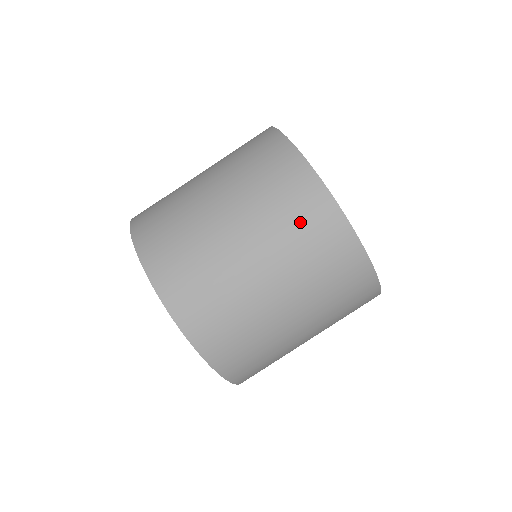
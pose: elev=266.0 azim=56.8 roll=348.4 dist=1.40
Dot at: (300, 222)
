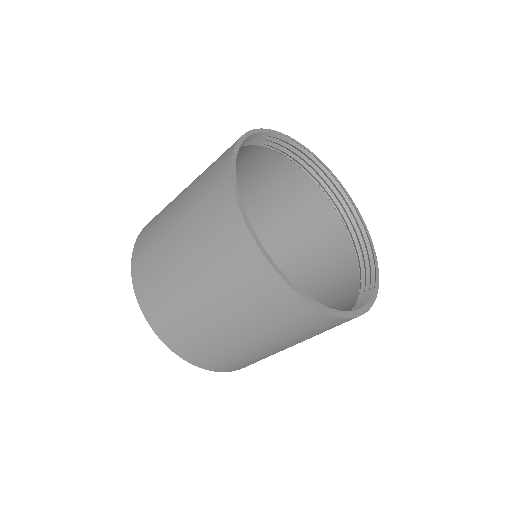
Dot at: (218, 242)
